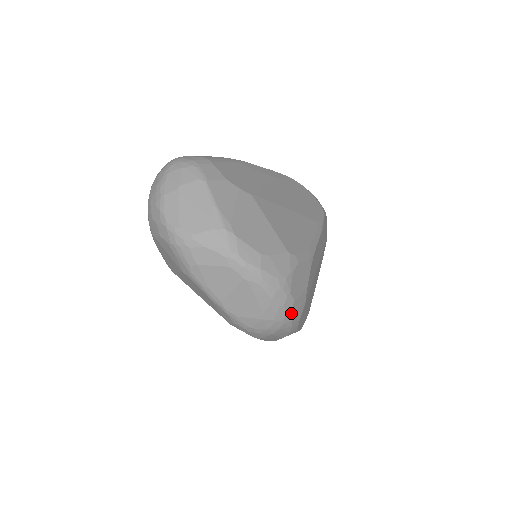
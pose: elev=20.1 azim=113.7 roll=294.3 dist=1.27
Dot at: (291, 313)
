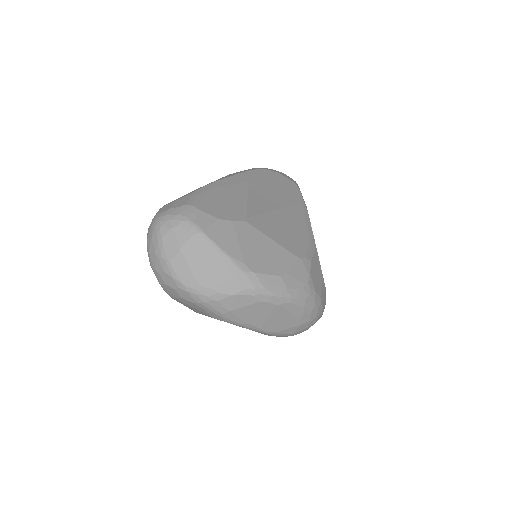
Dot at: (321, 307)
